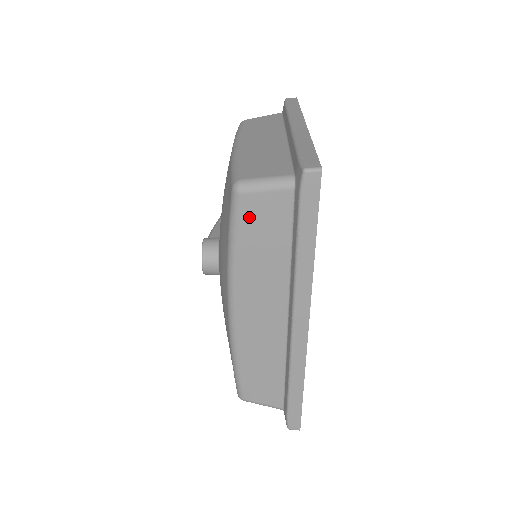
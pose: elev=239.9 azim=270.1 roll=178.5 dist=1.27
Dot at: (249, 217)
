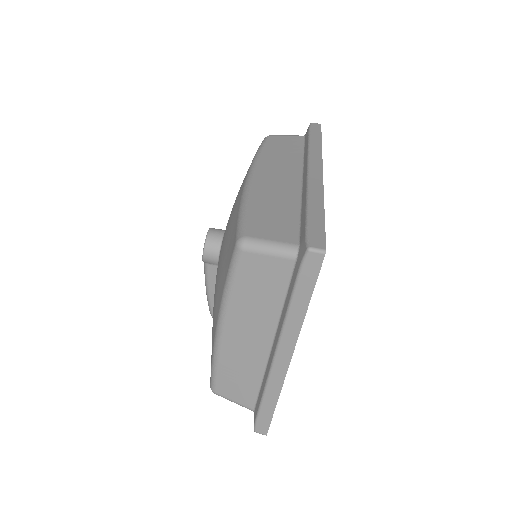
Dot at: (274, 142)
